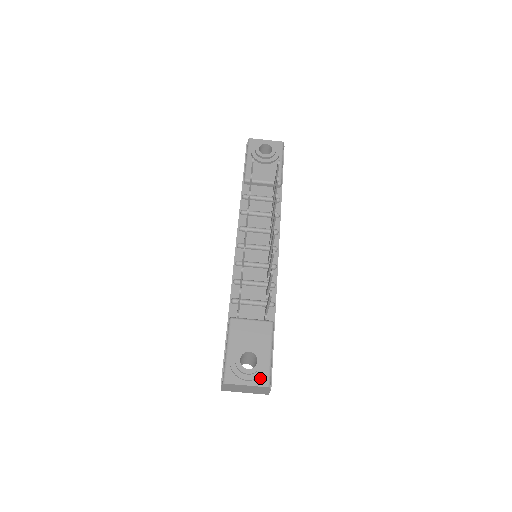
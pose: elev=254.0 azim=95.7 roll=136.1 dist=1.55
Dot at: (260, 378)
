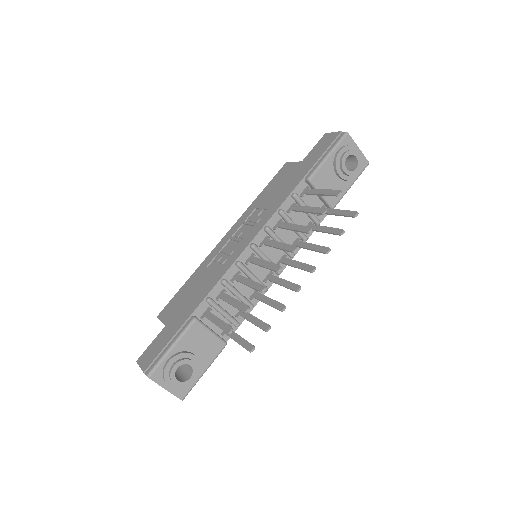
Dot at: (181, 389)
